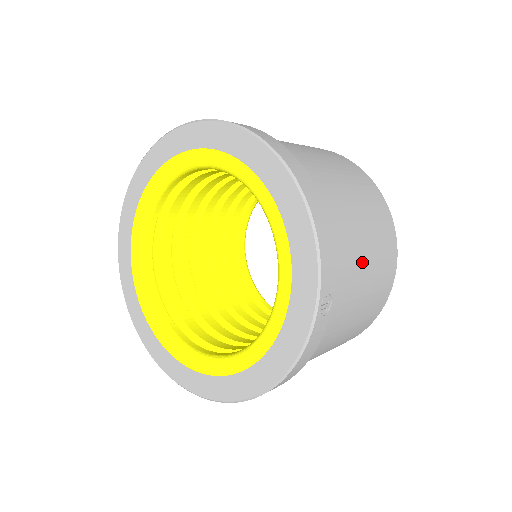
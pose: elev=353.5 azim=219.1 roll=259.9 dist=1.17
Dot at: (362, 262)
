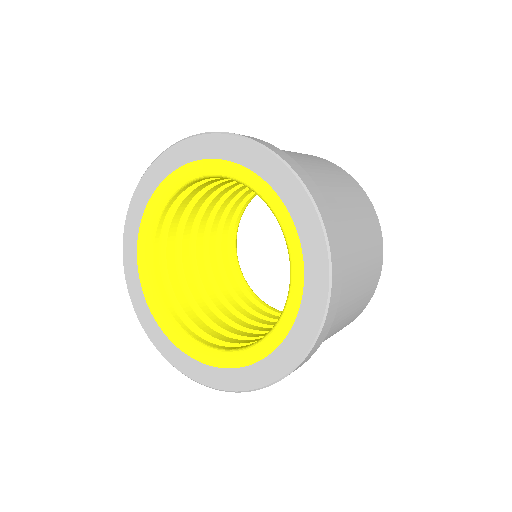
Dot at: occluded
